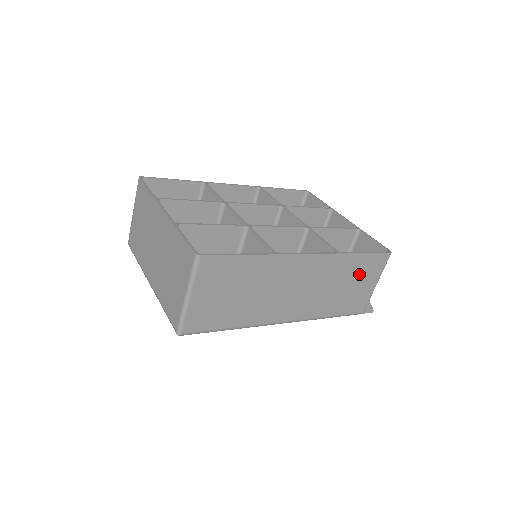
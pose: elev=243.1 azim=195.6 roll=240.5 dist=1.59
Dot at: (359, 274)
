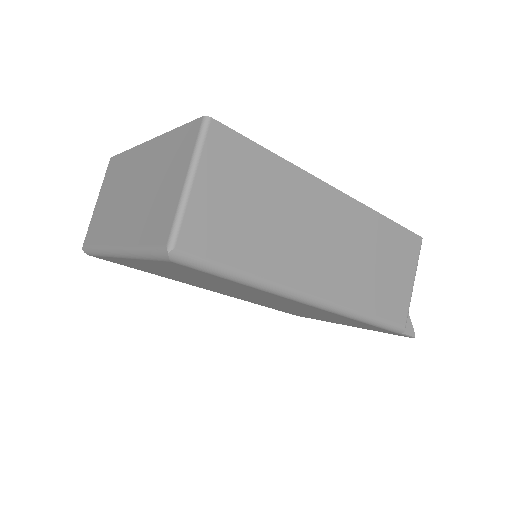
Dot at: (393, 255)
